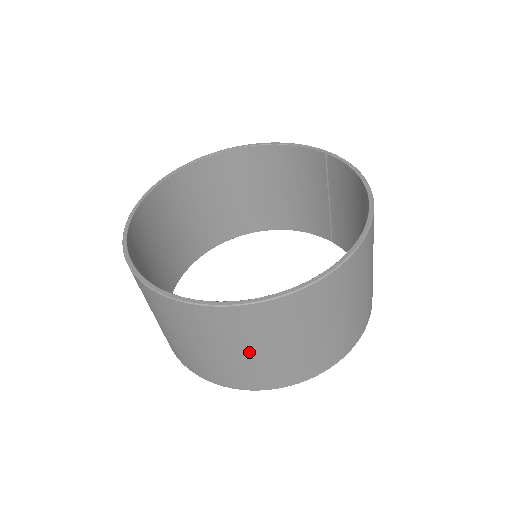
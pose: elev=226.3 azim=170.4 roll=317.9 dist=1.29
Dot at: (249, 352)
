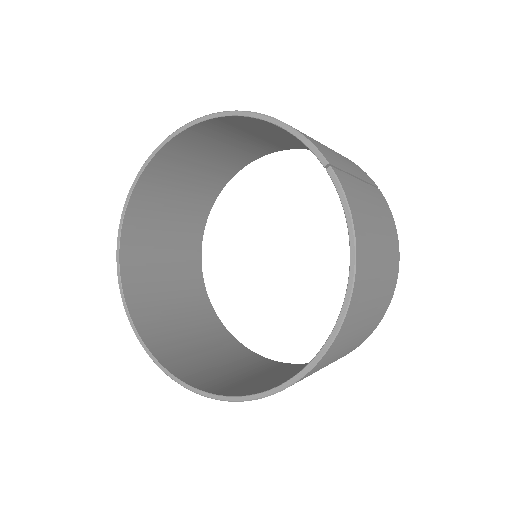
Dot at: occluded
